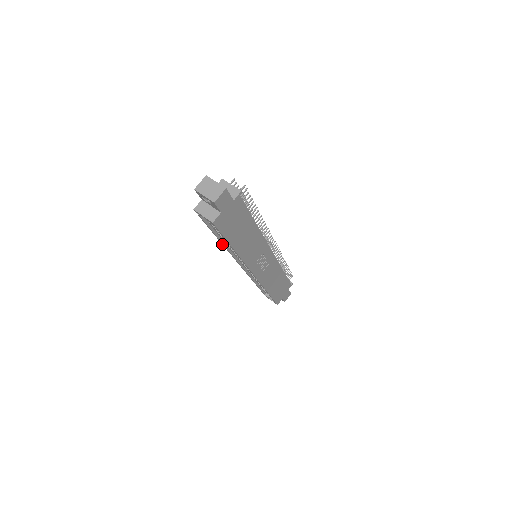
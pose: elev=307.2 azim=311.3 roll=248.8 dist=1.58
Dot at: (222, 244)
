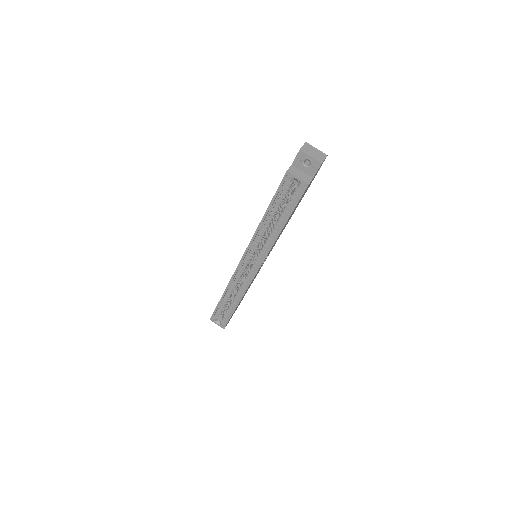
Dot at: (257, 227)
